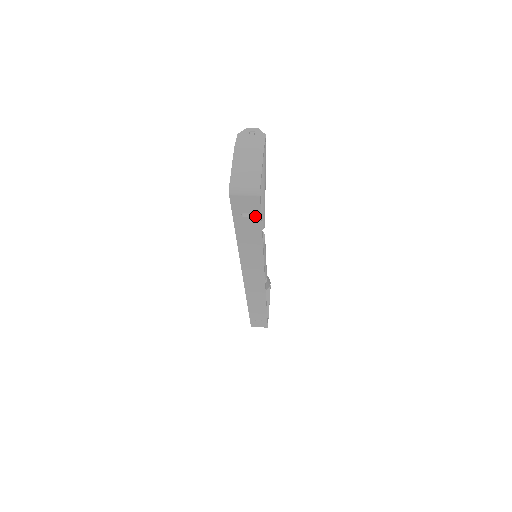
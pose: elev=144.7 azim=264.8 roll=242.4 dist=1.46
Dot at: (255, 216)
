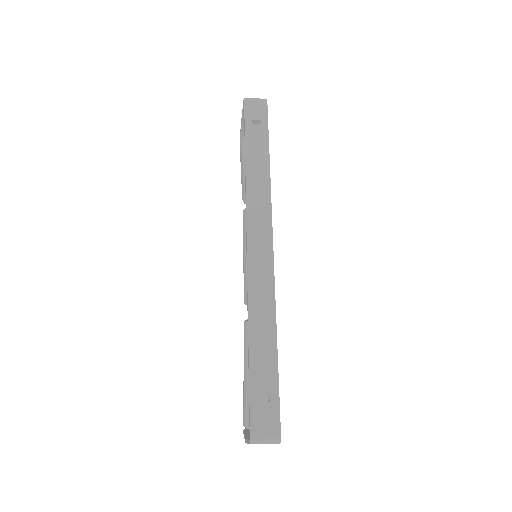
Dot at: (263, 123)
